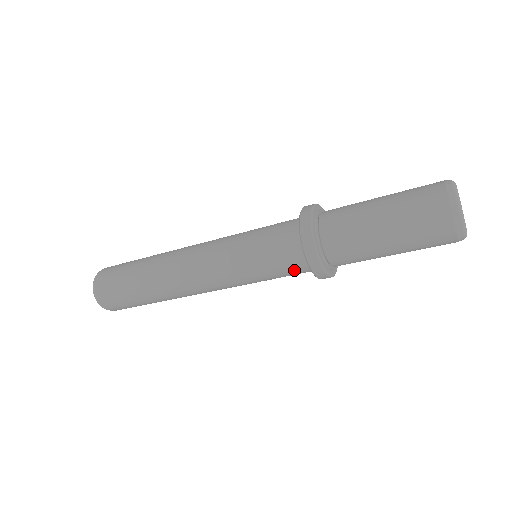
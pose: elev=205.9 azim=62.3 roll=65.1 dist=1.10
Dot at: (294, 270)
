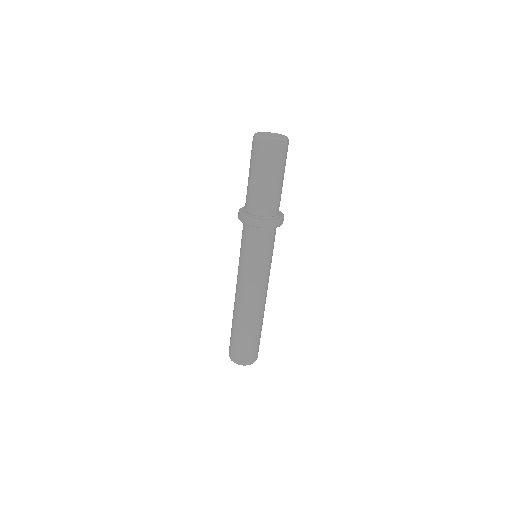
Dot at: (262, 238)
